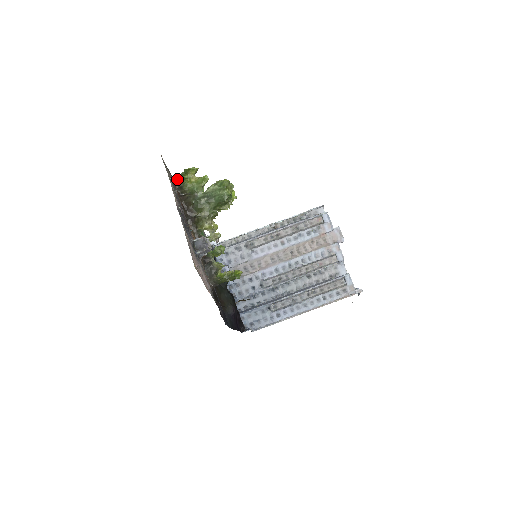
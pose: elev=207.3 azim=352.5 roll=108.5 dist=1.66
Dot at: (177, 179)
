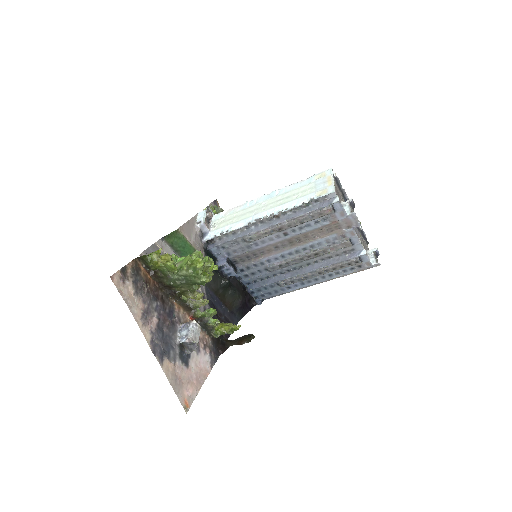
Dot at: (141, 258)
